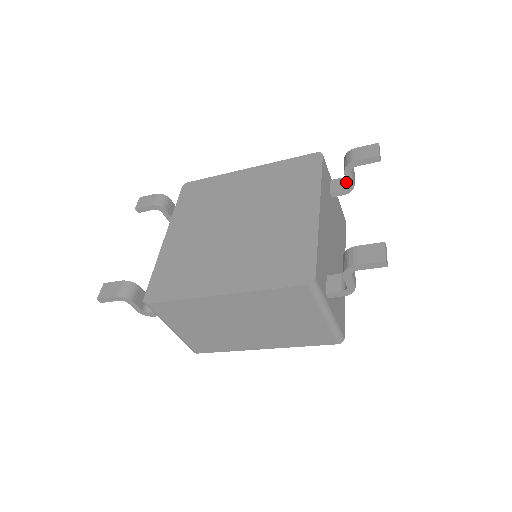
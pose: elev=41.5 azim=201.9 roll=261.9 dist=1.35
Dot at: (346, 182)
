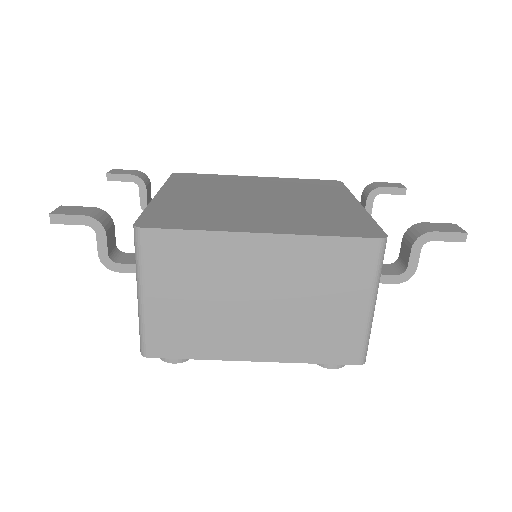
Dot at: occluded
